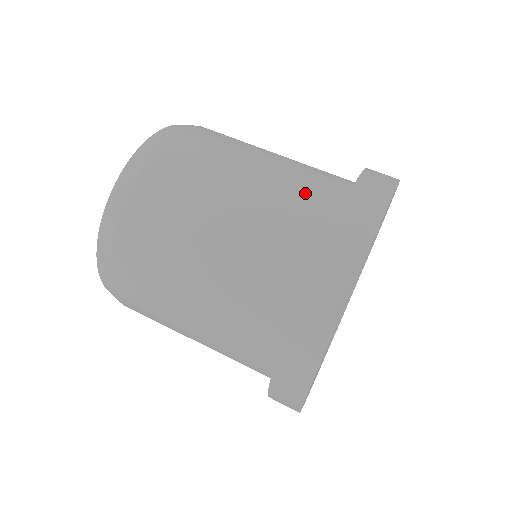
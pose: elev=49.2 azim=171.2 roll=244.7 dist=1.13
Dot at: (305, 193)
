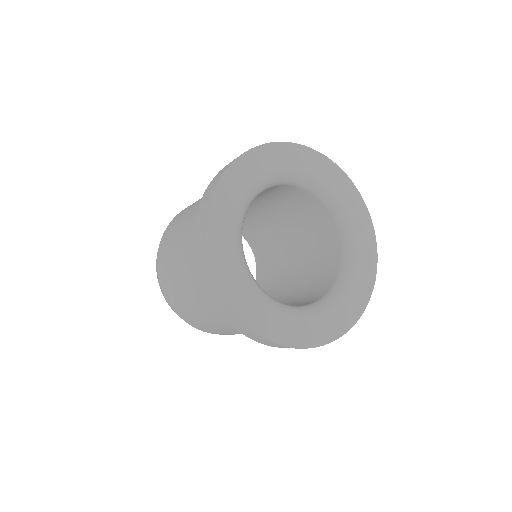
Dot at: occluded
